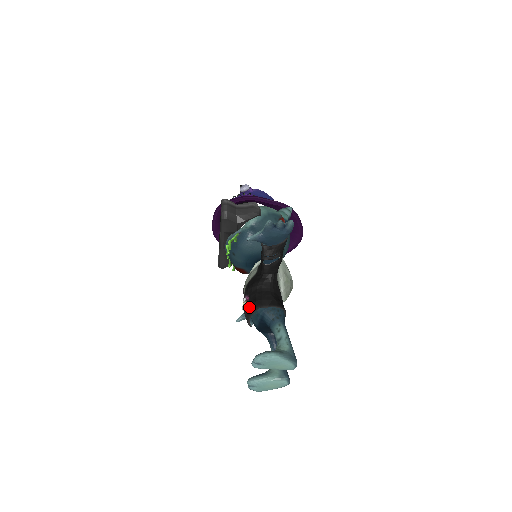
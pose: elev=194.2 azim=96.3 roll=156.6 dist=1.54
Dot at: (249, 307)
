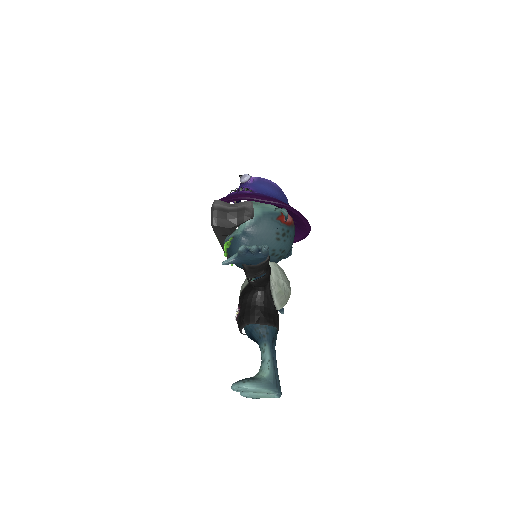
Dot at: (239, 321)
